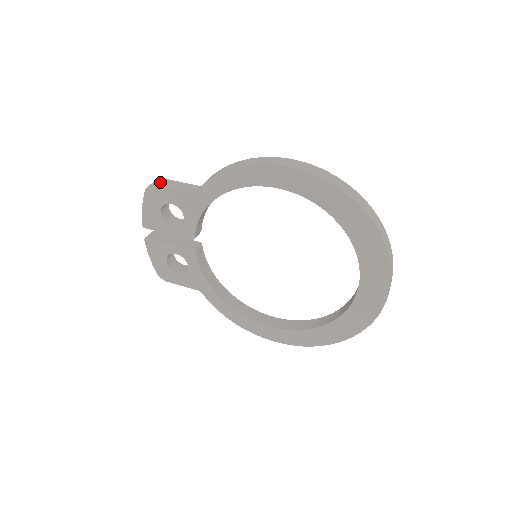
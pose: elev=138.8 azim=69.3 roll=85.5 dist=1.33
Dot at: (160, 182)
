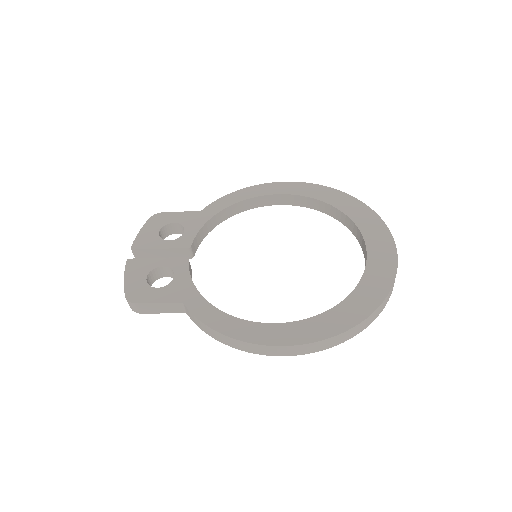
Dot at: occluded
